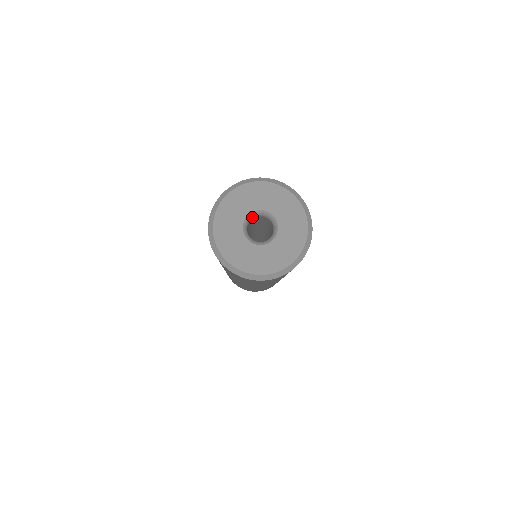
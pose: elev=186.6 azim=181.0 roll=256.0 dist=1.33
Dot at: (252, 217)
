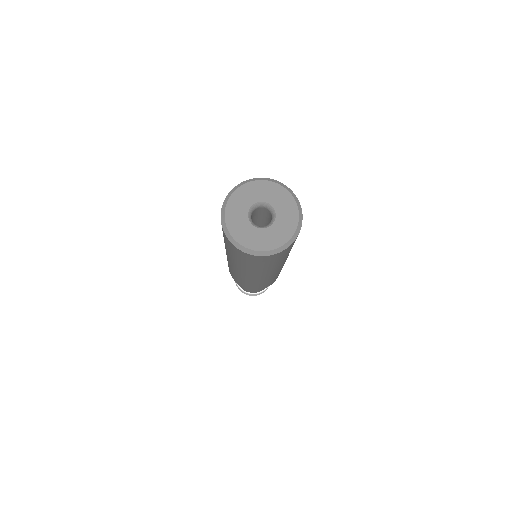
Dot at: (255, 208)
